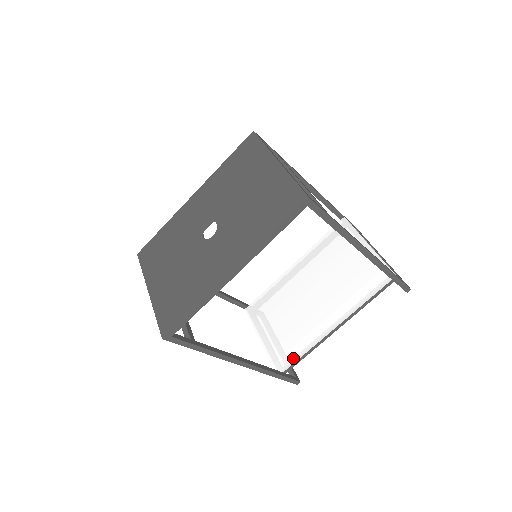
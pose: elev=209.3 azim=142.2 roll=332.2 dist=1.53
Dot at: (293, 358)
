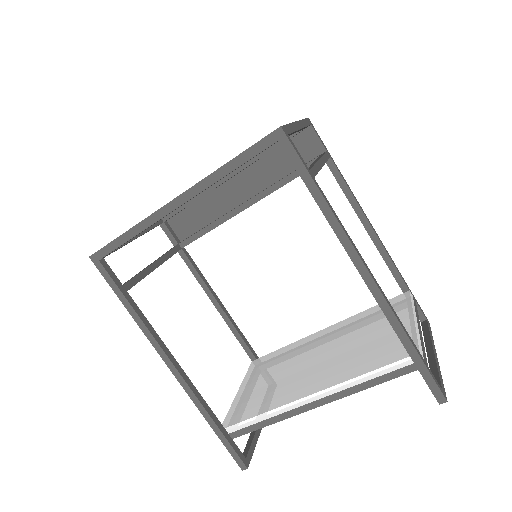
Dot at: (246, 418)
